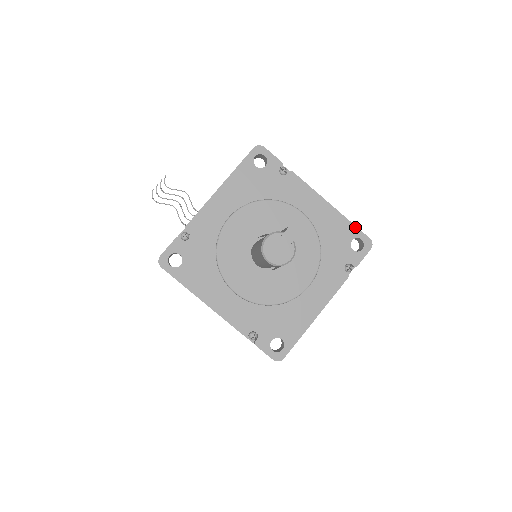
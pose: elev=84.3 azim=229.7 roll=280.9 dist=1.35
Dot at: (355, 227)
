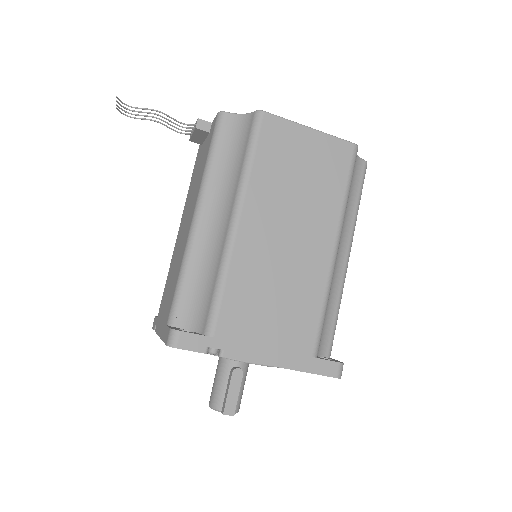
Dot at: occluded
